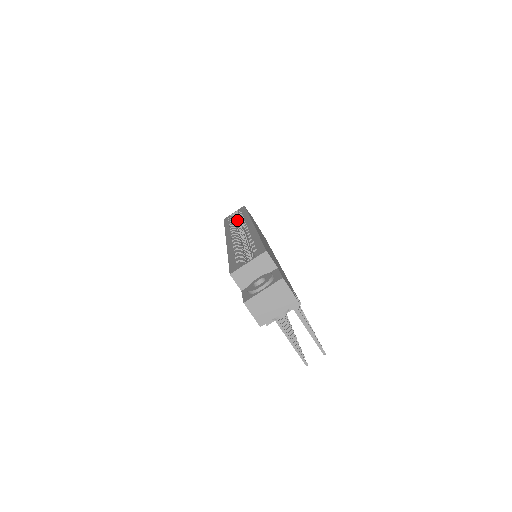
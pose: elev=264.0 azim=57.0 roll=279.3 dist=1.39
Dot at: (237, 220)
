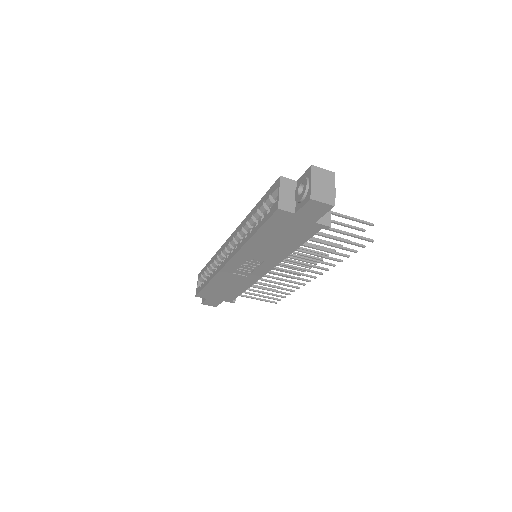
Dot at: occluded
